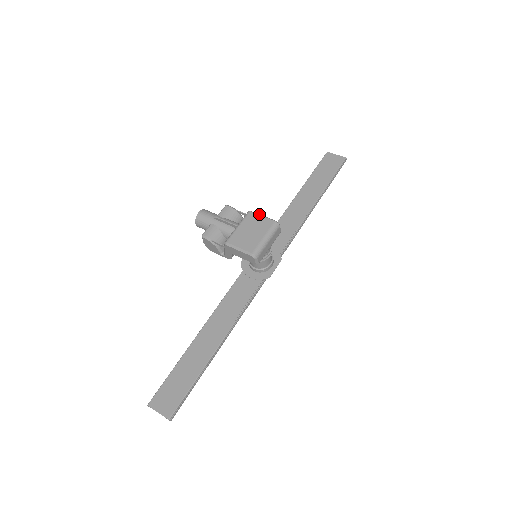
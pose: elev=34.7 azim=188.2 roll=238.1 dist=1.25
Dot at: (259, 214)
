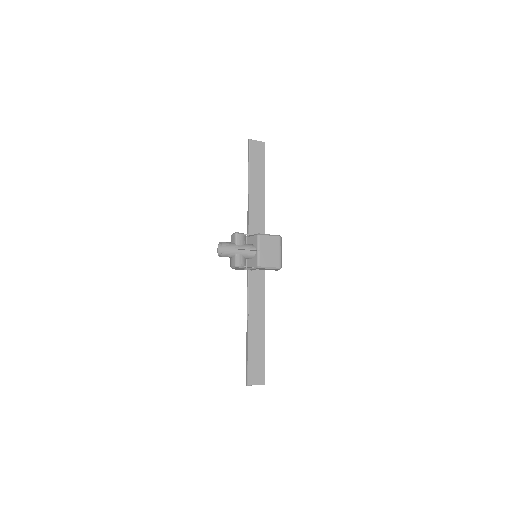
Dot at: (266, 234)
